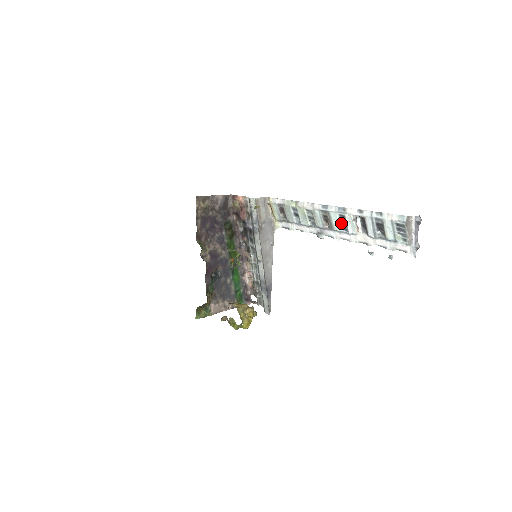
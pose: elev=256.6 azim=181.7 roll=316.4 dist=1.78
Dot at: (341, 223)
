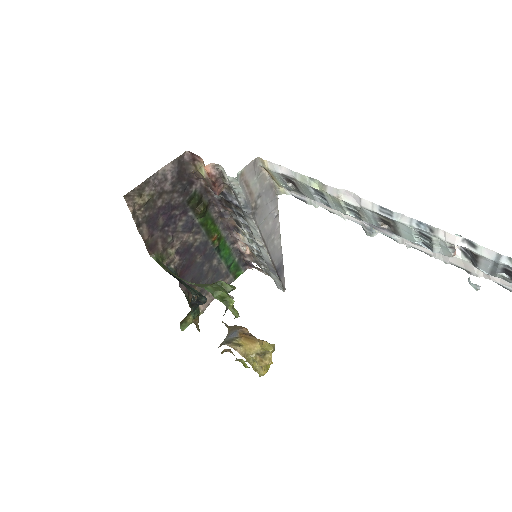
Dot at: (419, 237)
